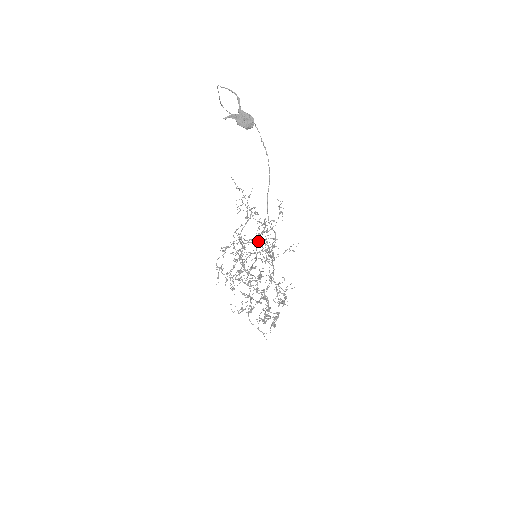
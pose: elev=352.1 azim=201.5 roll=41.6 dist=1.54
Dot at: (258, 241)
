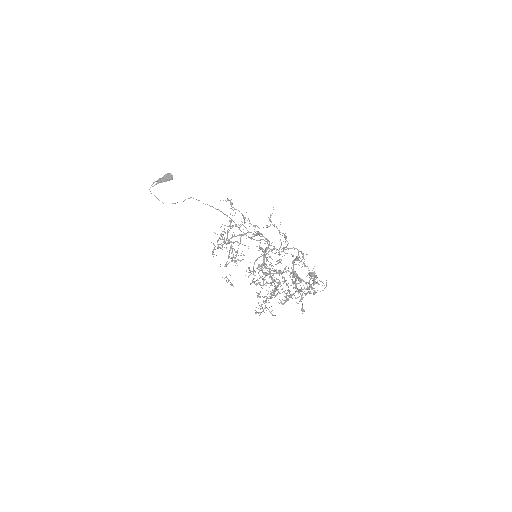
Dot at: (239, 235)
